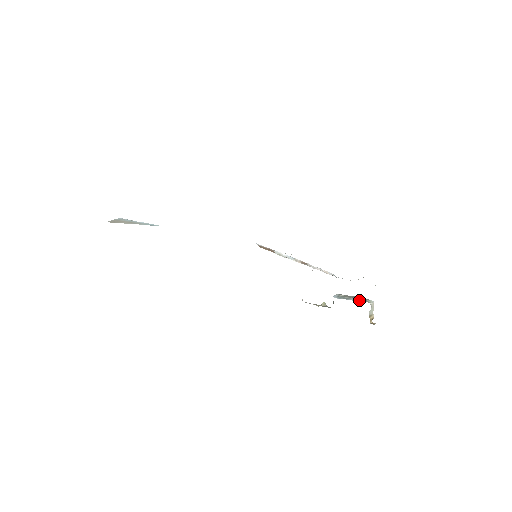
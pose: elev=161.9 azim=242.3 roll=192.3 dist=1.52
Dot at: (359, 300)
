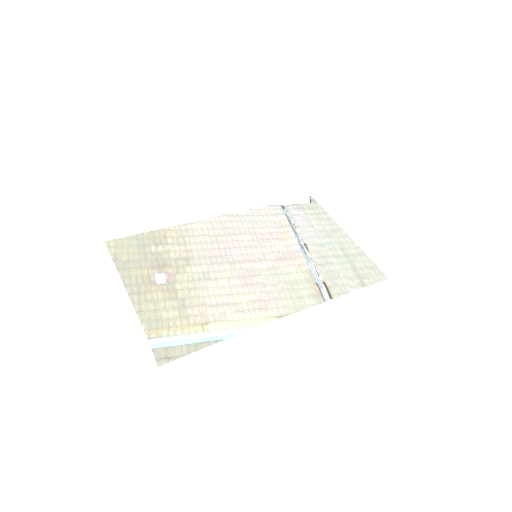
Dot at: occluded
